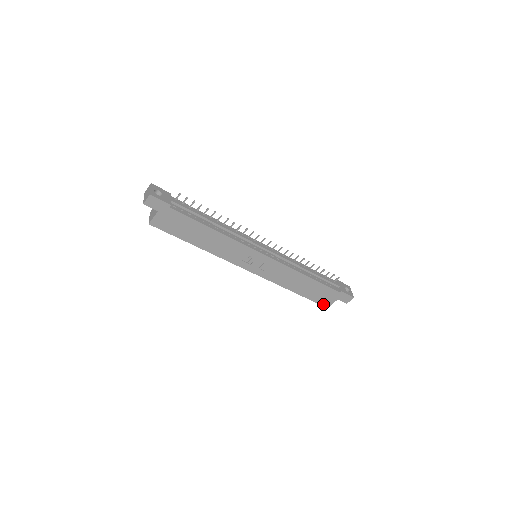
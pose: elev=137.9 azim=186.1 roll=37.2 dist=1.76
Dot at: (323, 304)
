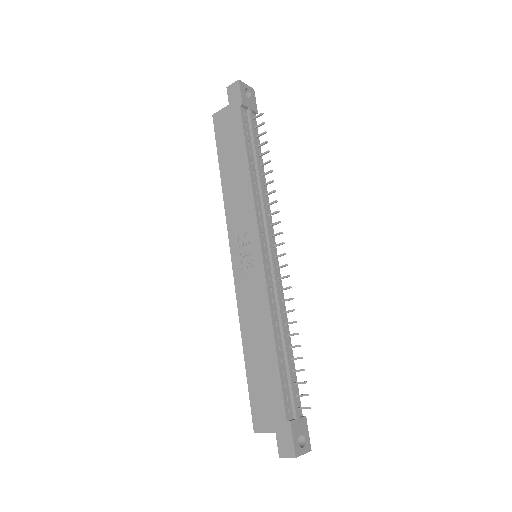
Dot at: (255, 418)
